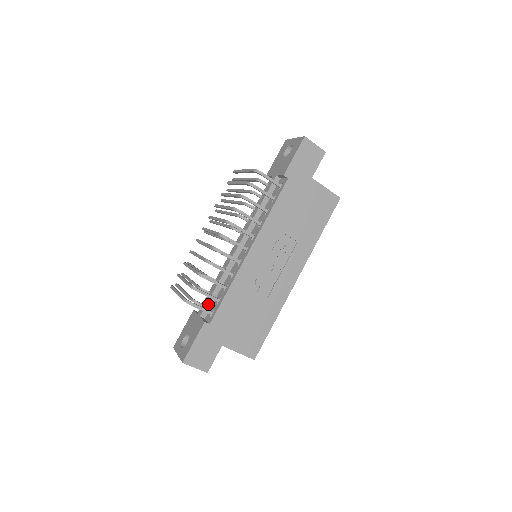
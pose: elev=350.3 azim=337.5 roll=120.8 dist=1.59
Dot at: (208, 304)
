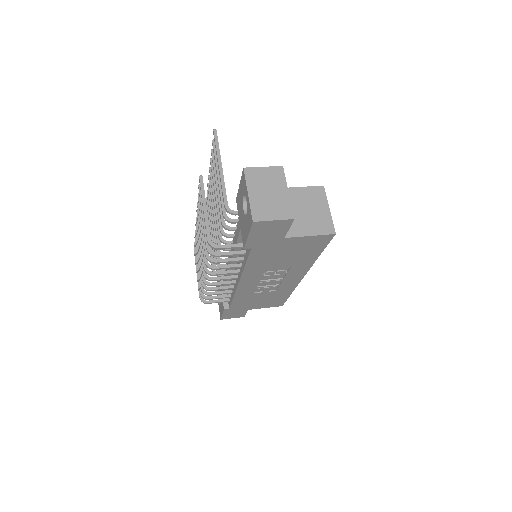
Dot at: occluded
